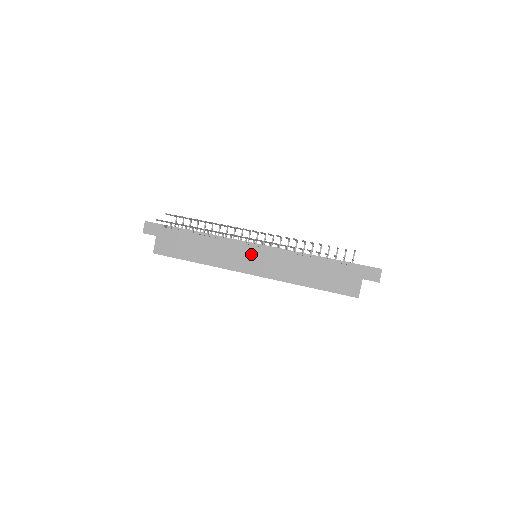
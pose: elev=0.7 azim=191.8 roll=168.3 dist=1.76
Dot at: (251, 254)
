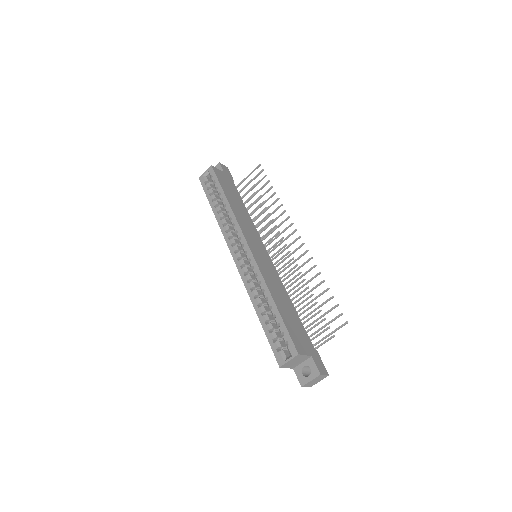
Dot at: (261, 248)
